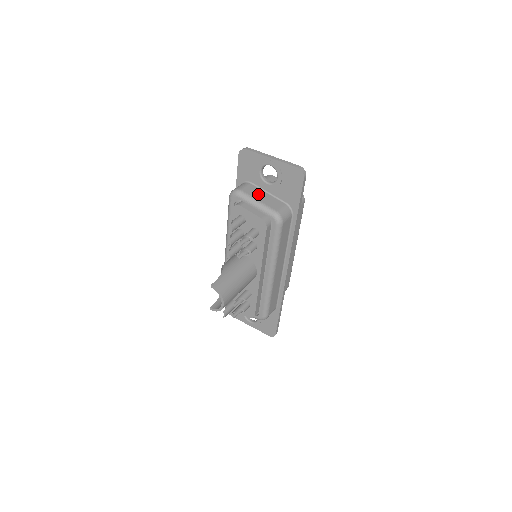
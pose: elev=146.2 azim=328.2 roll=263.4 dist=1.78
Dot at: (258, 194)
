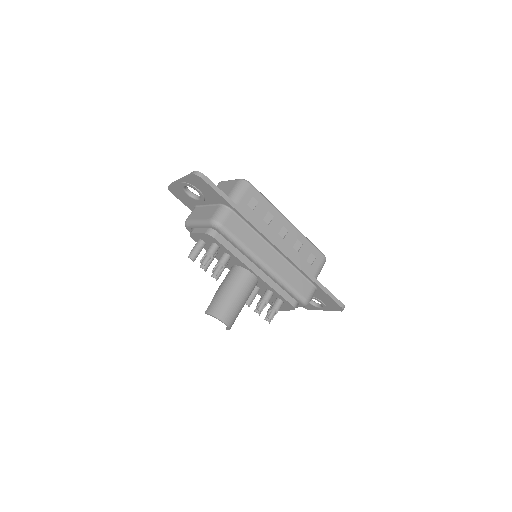
Dot at: (199, 213)
